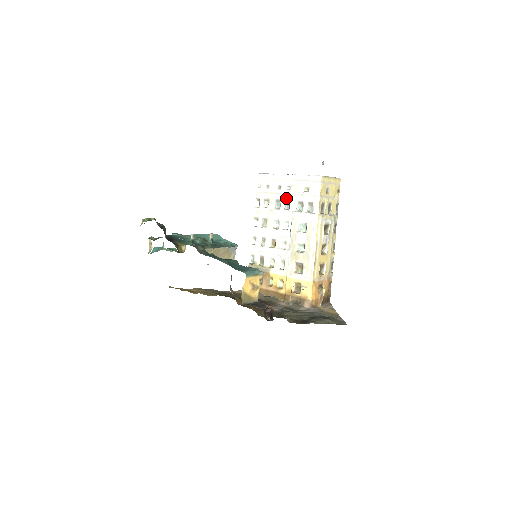
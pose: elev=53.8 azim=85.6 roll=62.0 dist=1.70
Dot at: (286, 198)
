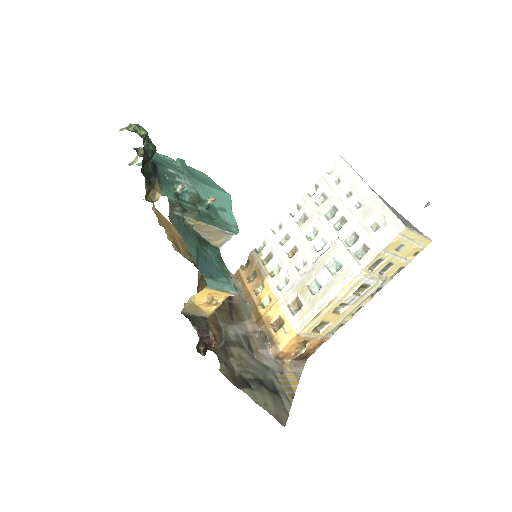
Dot at: (345, 214)
